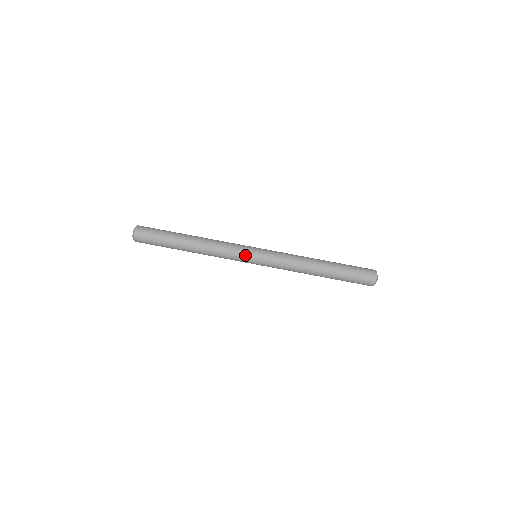
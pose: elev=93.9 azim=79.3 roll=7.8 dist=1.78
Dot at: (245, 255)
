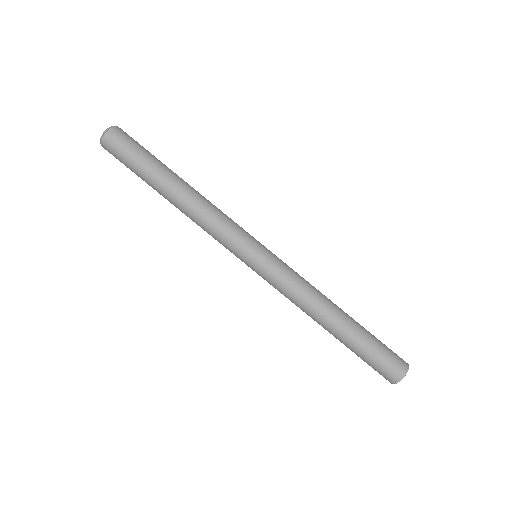
Dot at: (237, 252)
